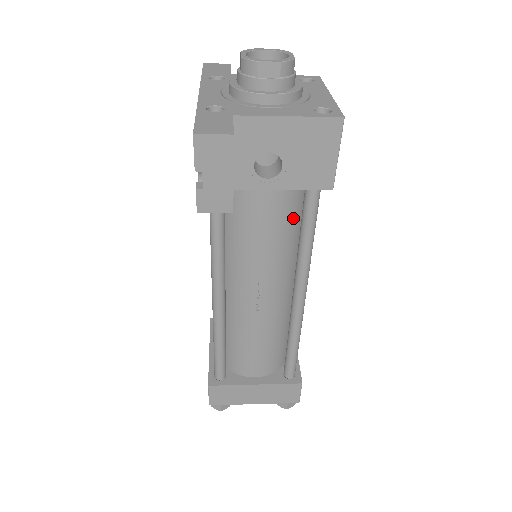
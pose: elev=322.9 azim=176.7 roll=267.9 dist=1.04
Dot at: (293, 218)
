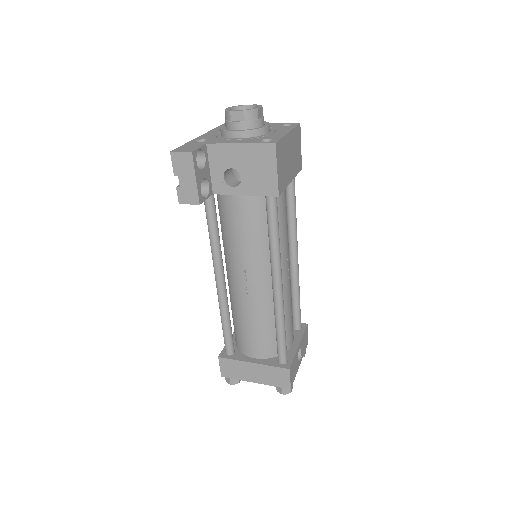
Dot at: (264, 221)
